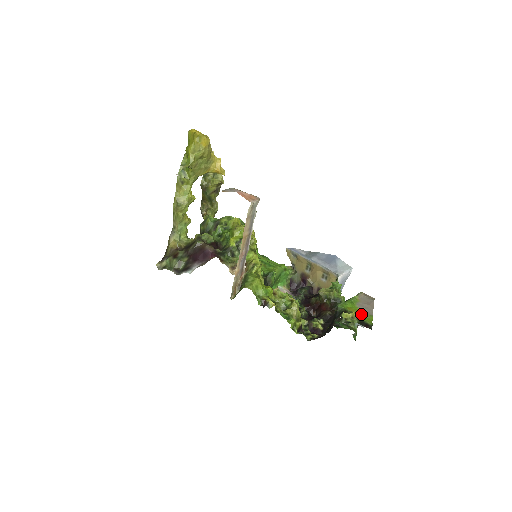
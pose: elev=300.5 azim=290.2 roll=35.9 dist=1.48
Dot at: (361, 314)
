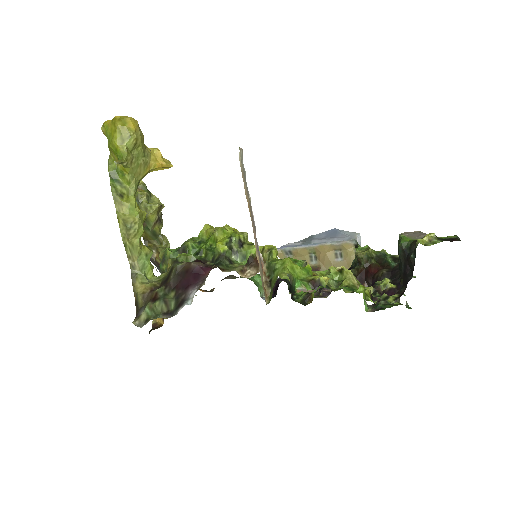
Dot at: occluded
